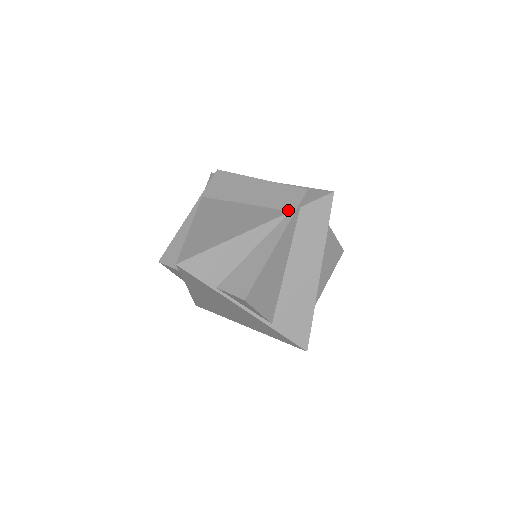
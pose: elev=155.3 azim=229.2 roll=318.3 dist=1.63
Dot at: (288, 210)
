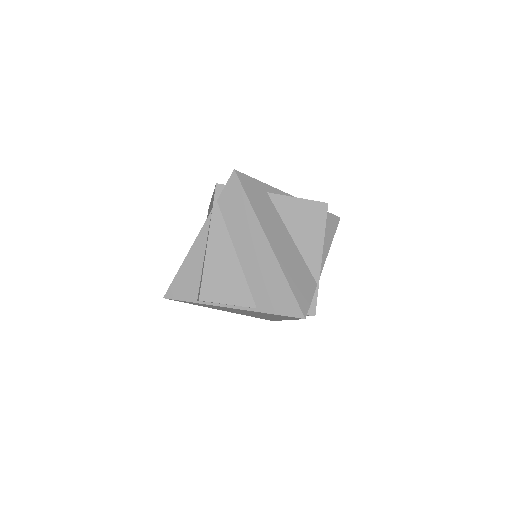
Dot at: occluded
